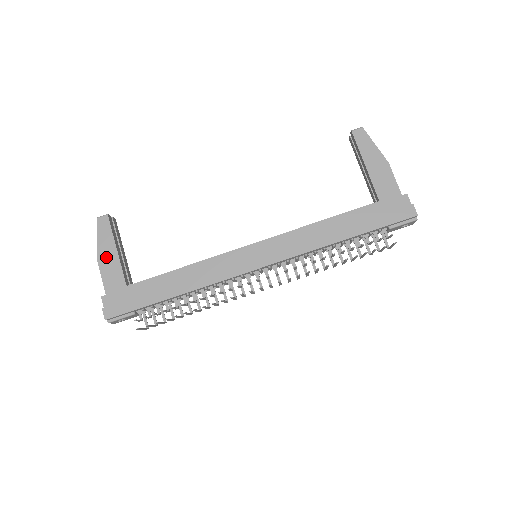
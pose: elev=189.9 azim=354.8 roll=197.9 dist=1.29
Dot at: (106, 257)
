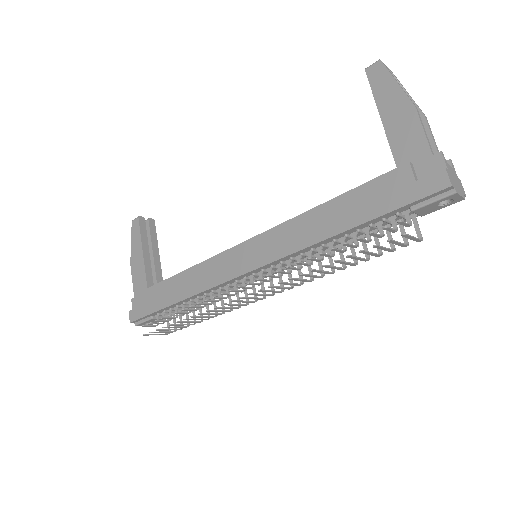
Dot at: (136, 260)
